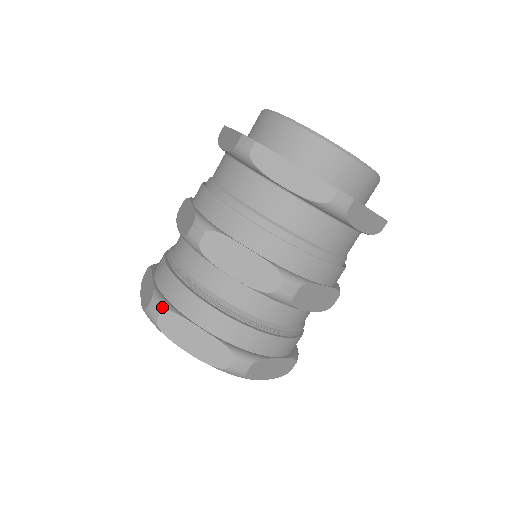
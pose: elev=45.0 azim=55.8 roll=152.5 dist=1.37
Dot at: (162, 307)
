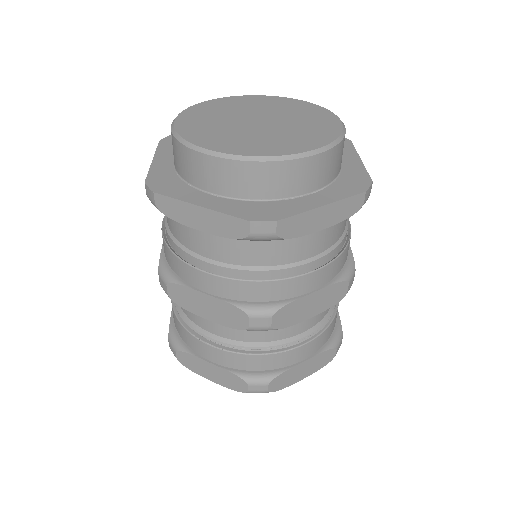
Dot at: (175, 348)
